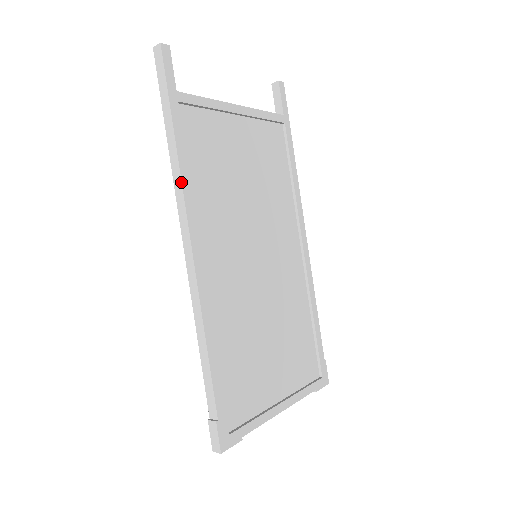
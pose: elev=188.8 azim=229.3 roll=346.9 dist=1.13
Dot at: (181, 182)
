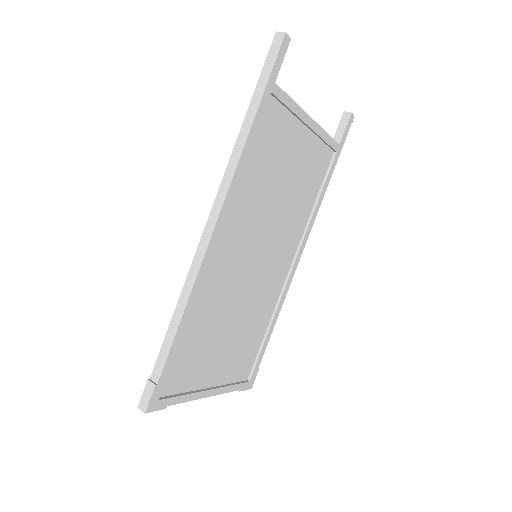
Dot at: (237, 165)
